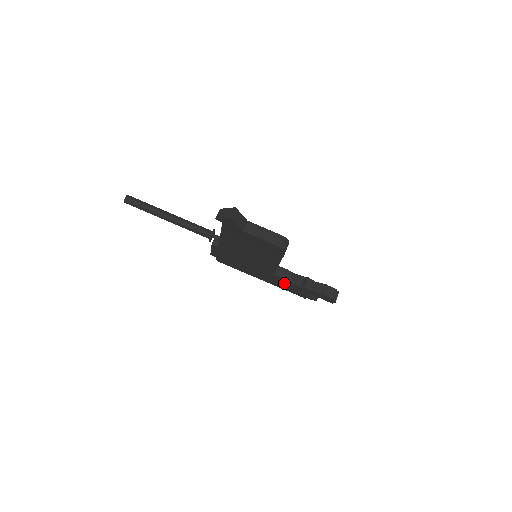
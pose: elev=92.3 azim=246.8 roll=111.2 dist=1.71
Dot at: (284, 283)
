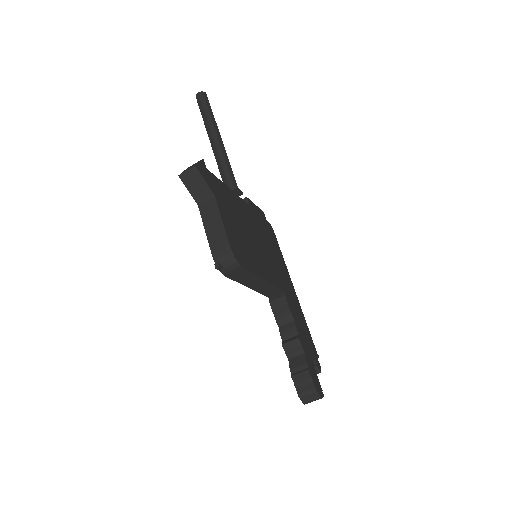
Dot at: occluded
